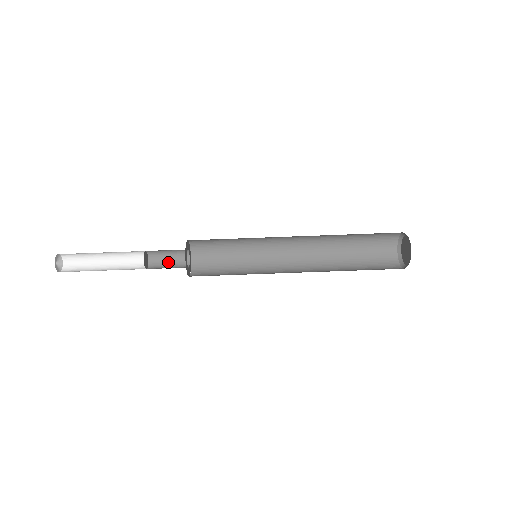
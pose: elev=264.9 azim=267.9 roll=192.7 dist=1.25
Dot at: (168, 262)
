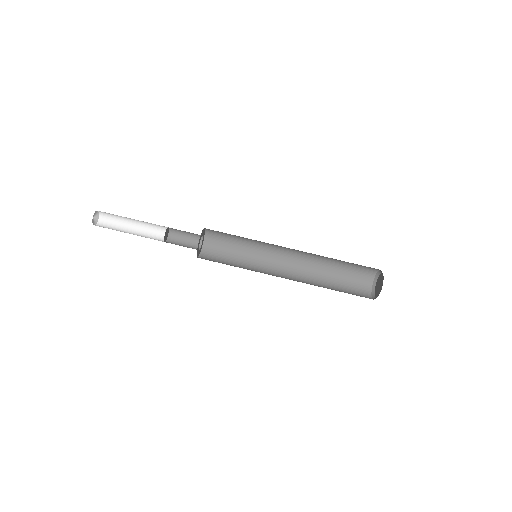
Dot at: occluded
